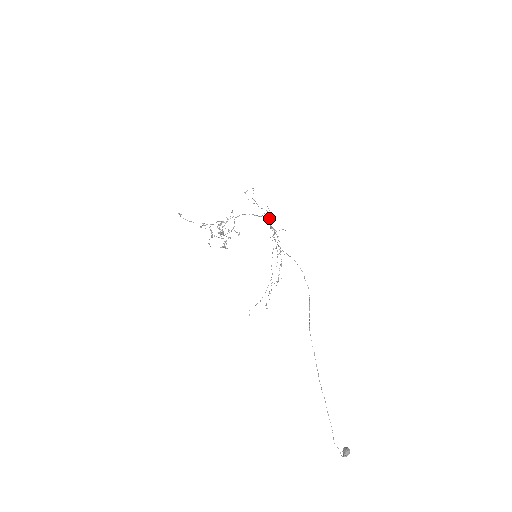
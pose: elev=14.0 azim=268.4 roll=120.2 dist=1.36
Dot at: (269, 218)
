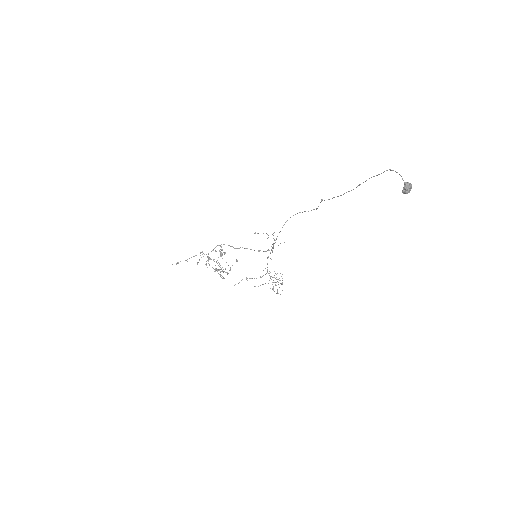
Dot at: (265, 268)
